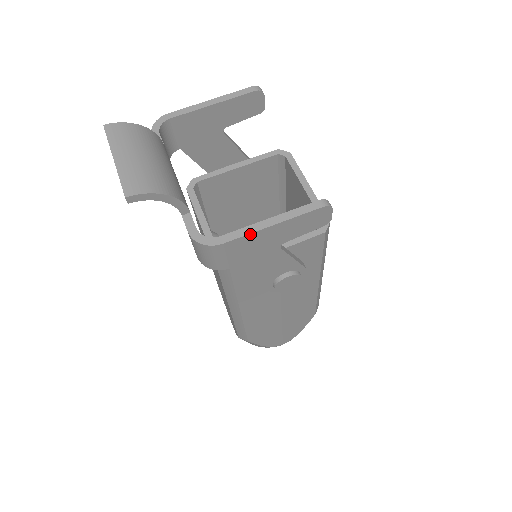
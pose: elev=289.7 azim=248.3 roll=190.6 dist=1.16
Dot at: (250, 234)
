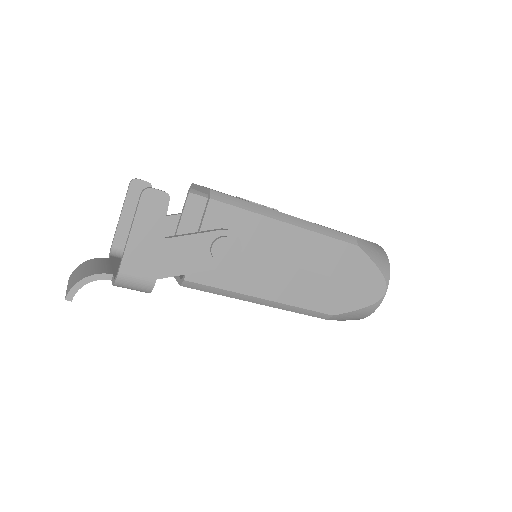
Dot at: (126, 251)
